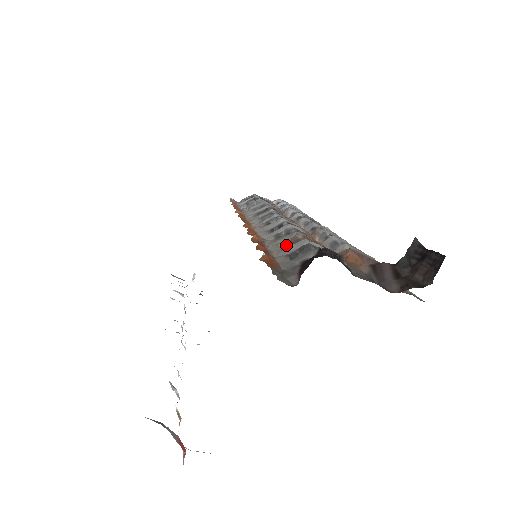
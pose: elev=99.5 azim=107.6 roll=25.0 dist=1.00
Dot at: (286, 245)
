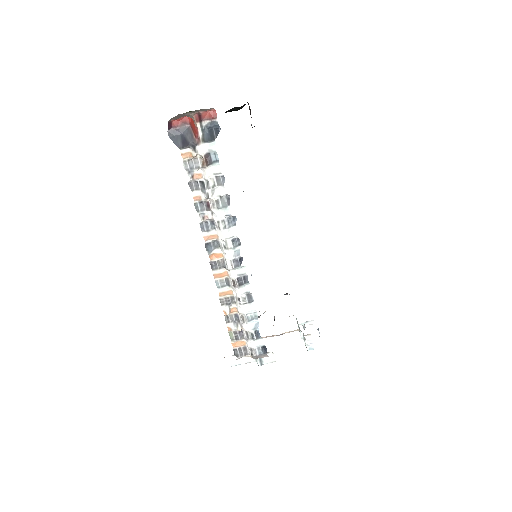
Dot at: occluded
